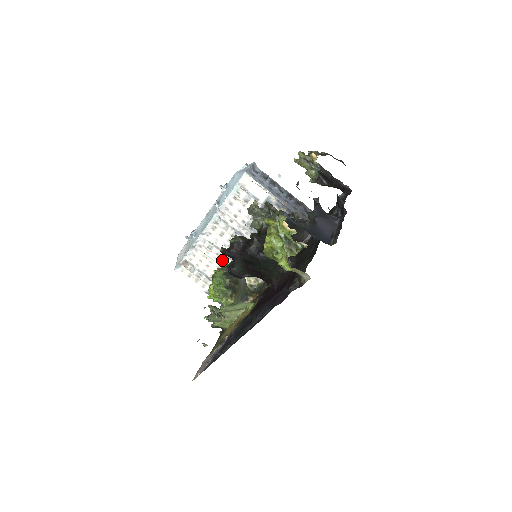
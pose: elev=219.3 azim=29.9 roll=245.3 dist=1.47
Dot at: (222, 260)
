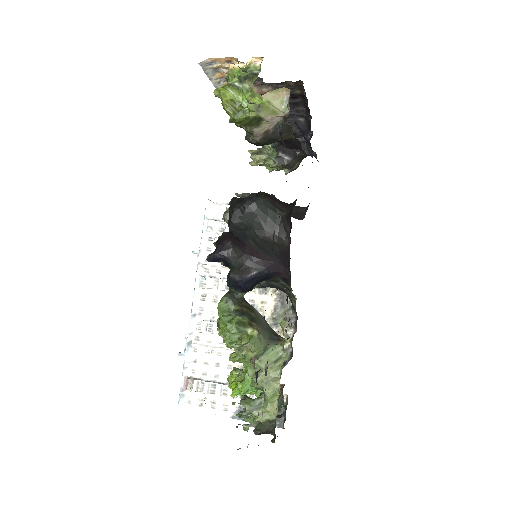
Dot at: occluded
